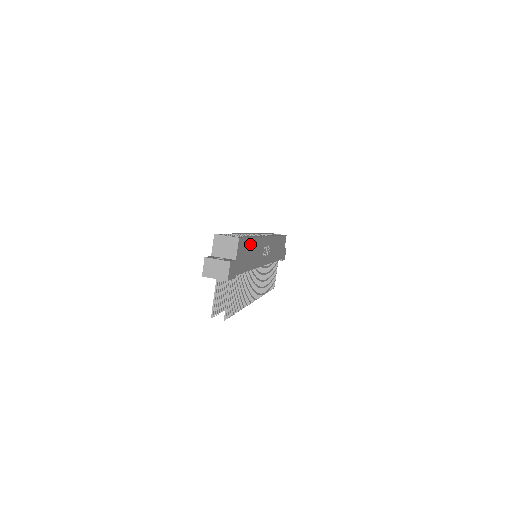
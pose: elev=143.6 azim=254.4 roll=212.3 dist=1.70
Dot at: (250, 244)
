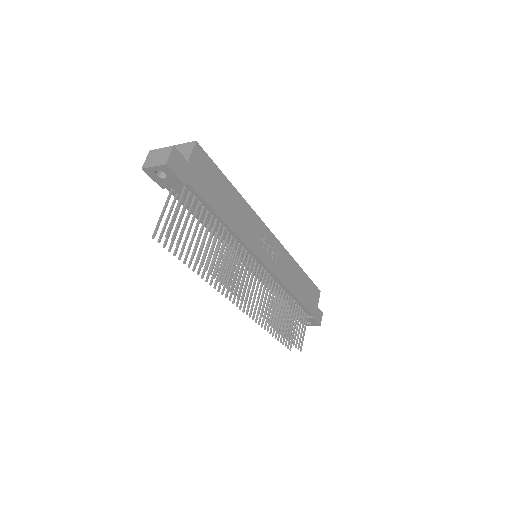
Dot at: (225, 186)
